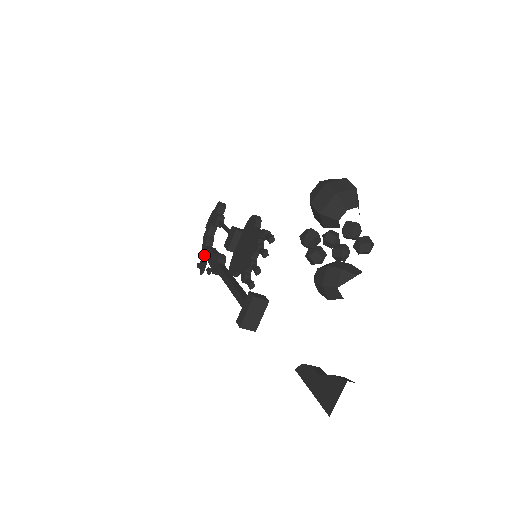
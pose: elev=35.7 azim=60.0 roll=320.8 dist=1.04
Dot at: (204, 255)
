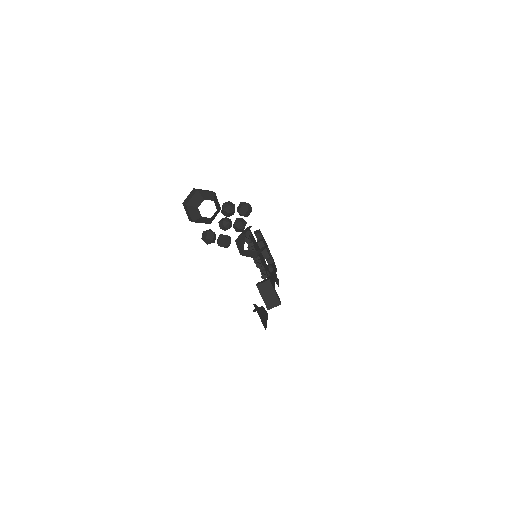
Dot at: occluded
